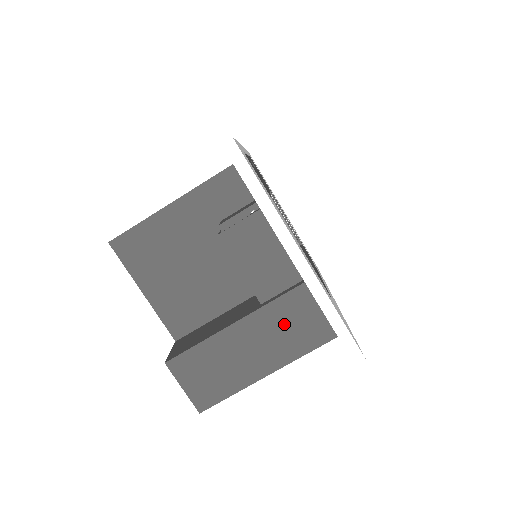
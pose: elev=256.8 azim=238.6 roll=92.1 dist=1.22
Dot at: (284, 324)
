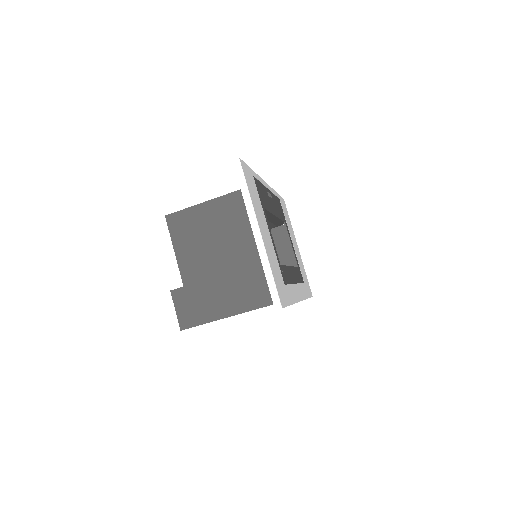
Dot at: (248, 285)
